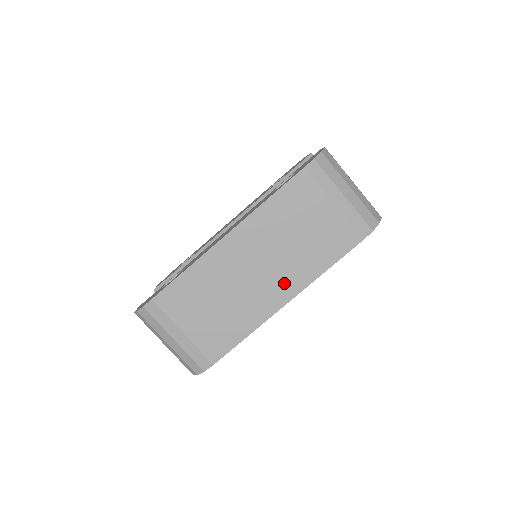
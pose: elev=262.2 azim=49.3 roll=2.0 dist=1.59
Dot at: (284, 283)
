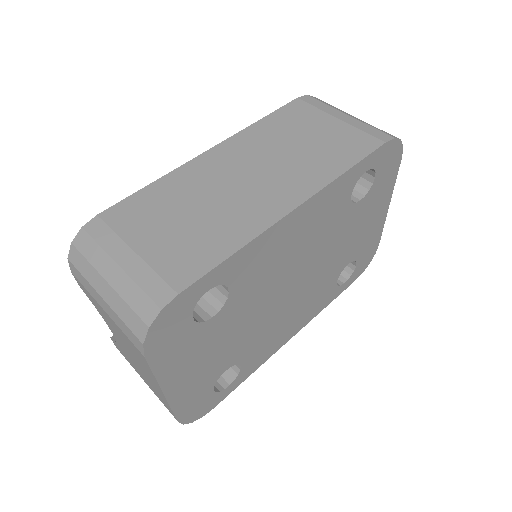
Dot at: (288, 187)
